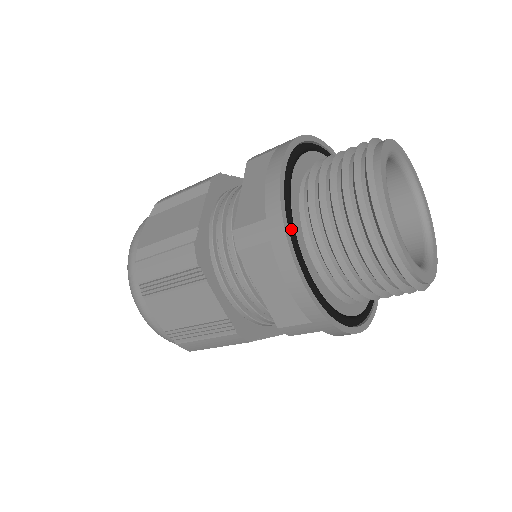
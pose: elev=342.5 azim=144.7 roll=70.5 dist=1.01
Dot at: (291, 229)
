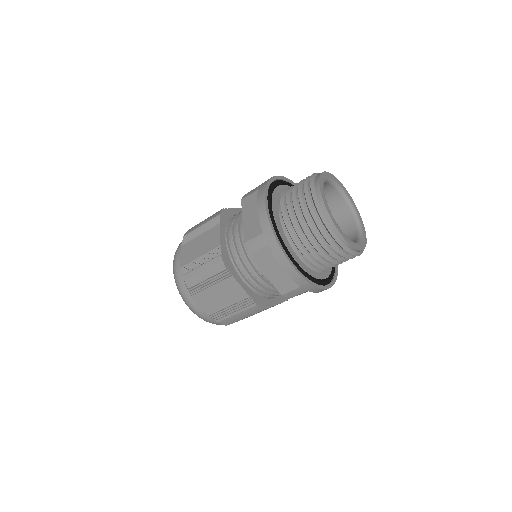
Dot at: (314, 281)
